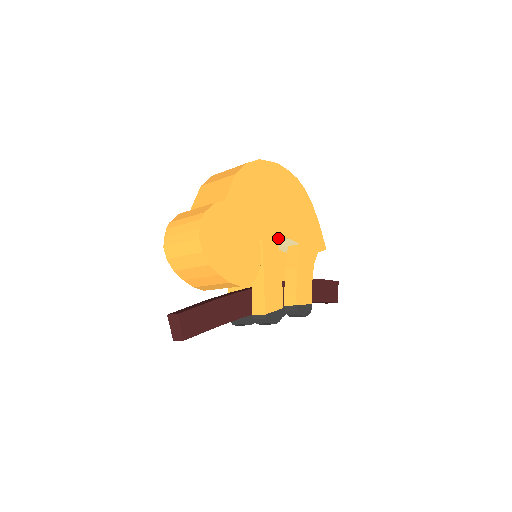
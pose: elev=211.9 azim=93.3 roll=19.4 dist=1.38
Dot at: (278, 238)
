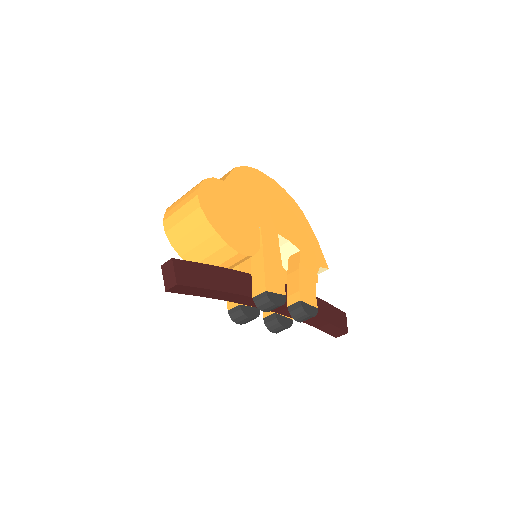
Dot at: (277, 235)
